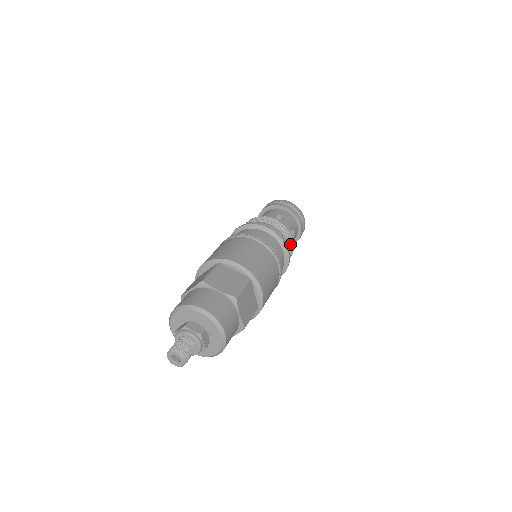
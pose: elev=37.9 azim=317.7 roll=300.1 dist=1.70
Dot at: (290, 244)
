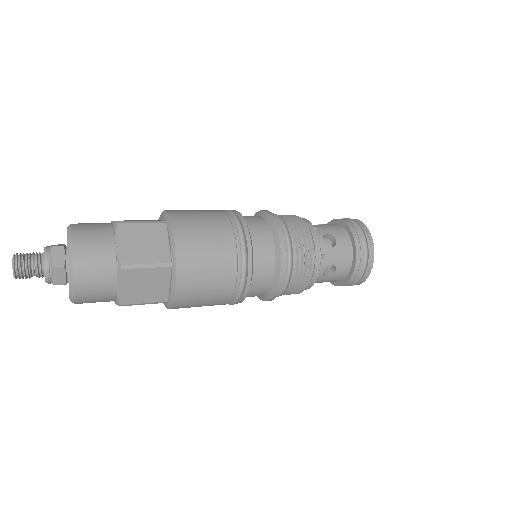
Dot at: (300, 277)
